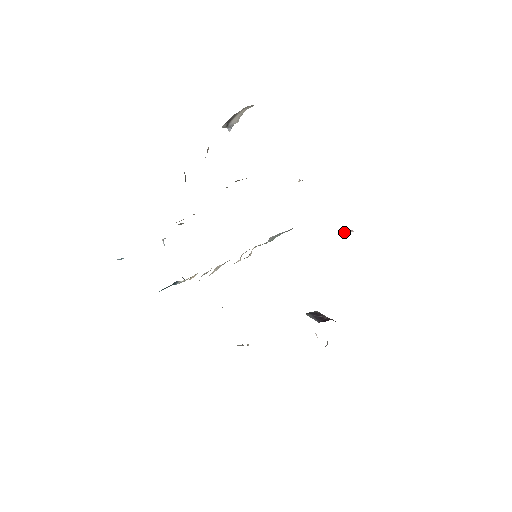
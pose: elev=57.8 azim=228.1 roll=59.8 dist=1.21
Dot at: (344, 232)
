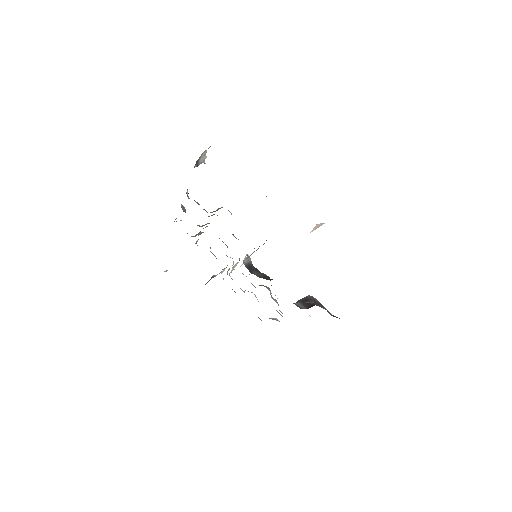
Dot at: (314, 228)
